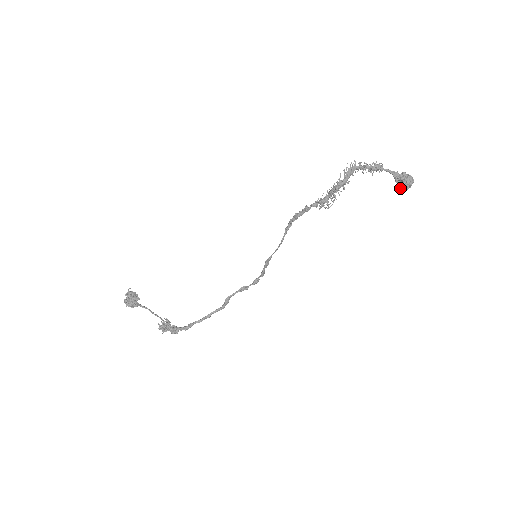
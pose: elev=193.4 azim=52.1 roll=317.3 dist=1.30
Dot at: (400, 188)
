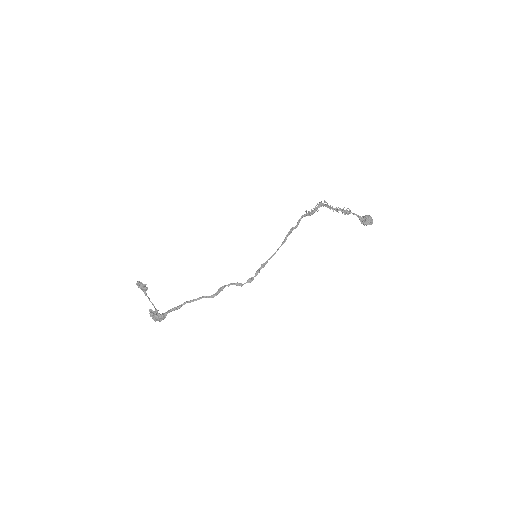
Dot at: (364, 223)
